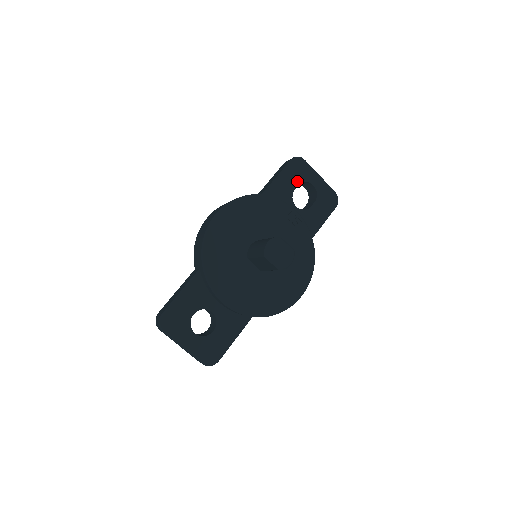
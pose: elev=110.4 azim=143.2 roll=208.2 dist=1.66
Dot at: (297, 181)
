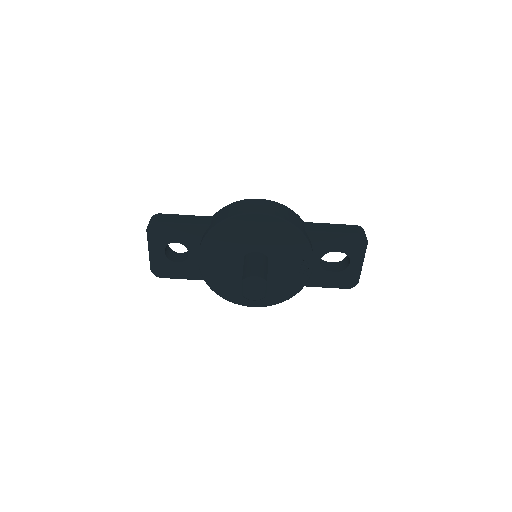
Dot at: (343, 249)
